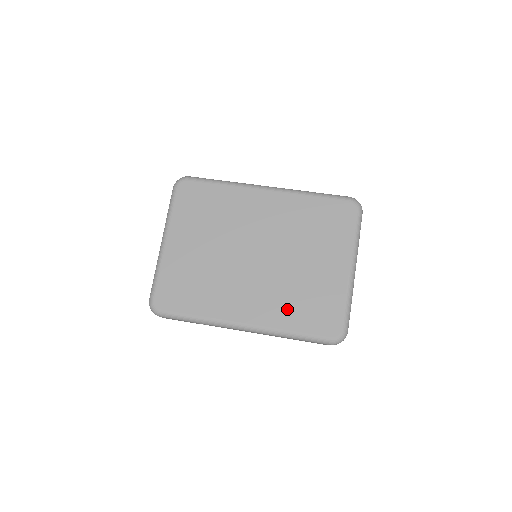
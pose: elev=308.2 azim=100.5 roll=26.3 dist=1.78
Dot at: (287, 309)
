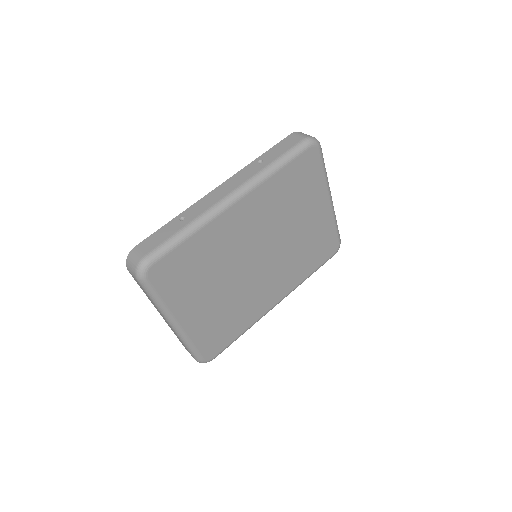
Dot at: (301, 267)
